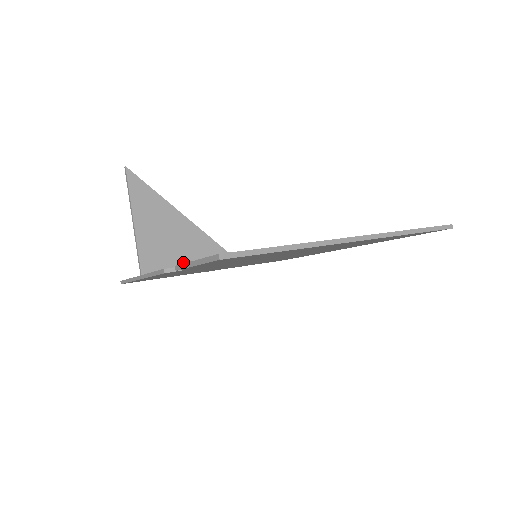
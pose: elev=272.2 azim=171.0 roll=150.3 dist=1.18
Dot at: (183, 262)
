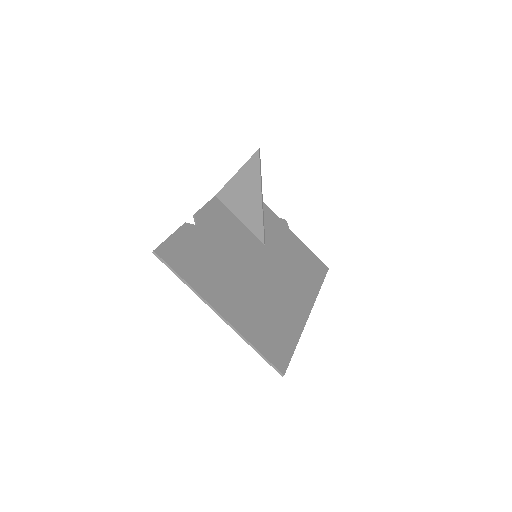
Dot at: (238, 213)
